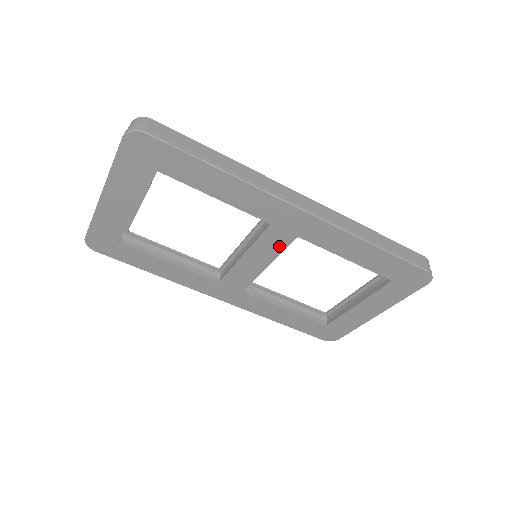
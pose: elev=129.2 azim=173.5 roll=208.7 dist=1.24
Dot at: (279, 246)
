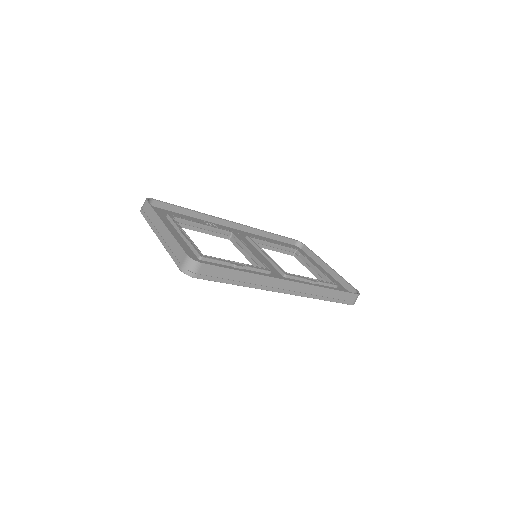
Dot at: occluded
